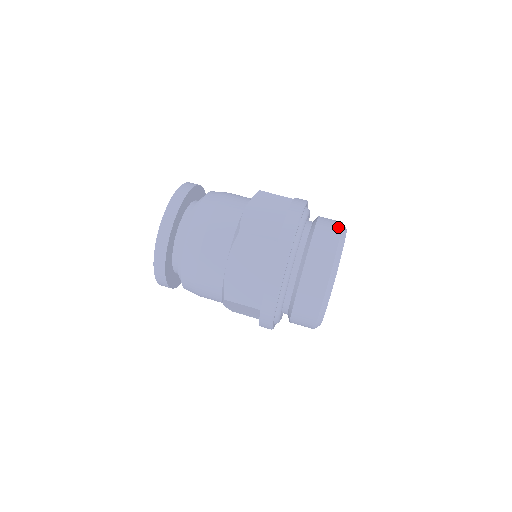
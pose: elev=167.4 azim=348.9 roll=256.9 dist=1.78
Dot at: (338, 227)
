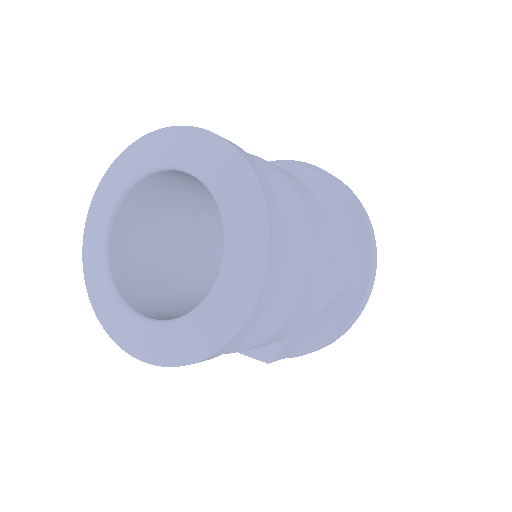
Dot at: occluded
